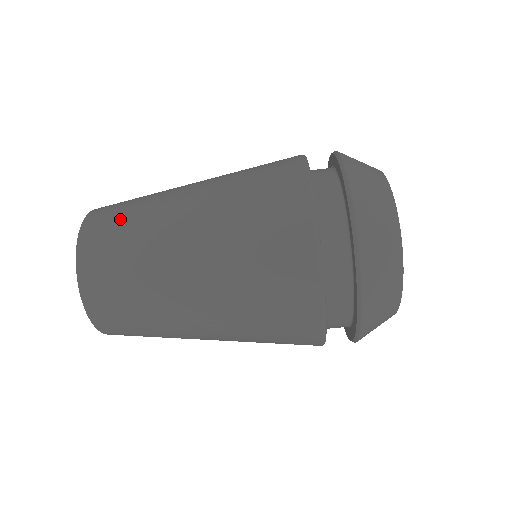
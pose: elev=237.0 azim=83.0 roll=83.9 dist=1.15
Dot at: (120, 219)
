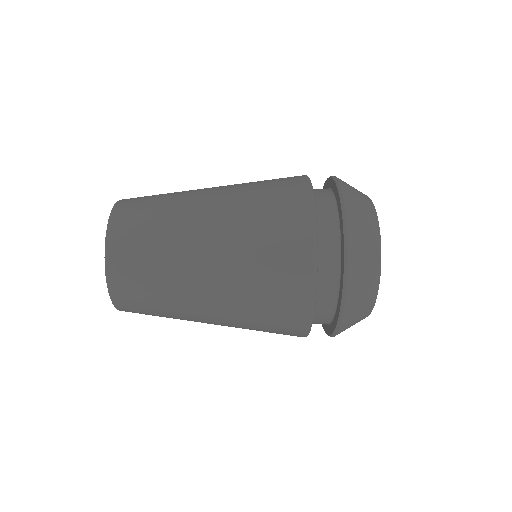
Dot at: (148, 207)
